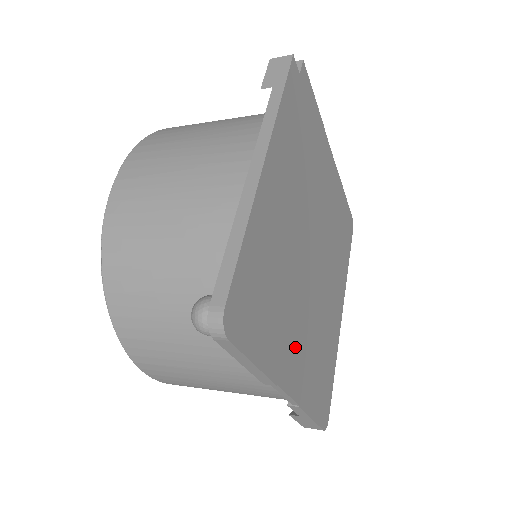
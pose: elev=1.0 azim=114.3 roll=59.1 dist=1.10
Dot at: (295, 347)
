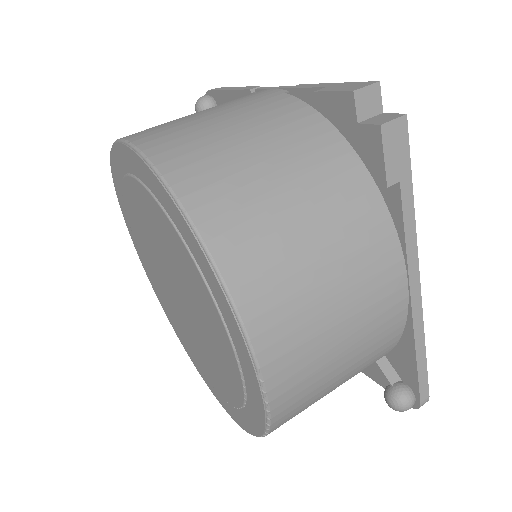
Dot at: occluded
